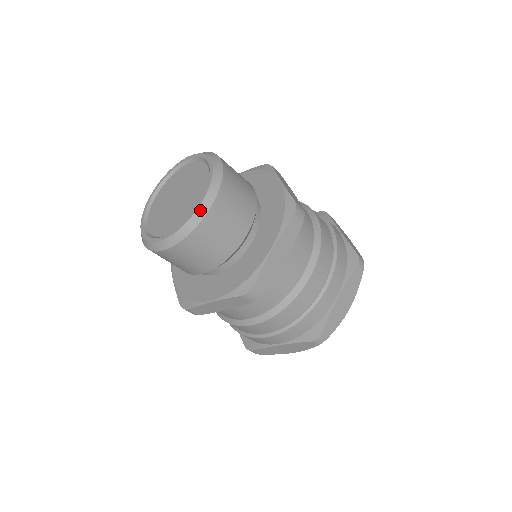
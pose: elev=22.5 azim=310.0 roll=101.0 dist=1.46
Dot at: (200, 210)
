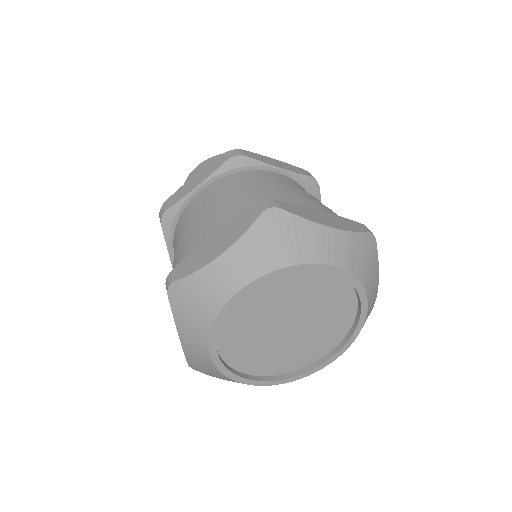
Dot at: occluded
